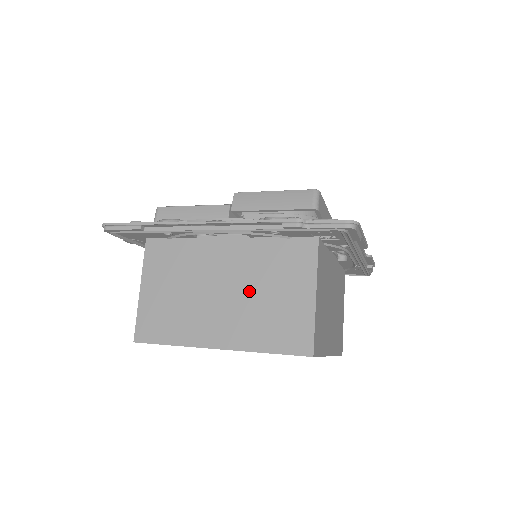
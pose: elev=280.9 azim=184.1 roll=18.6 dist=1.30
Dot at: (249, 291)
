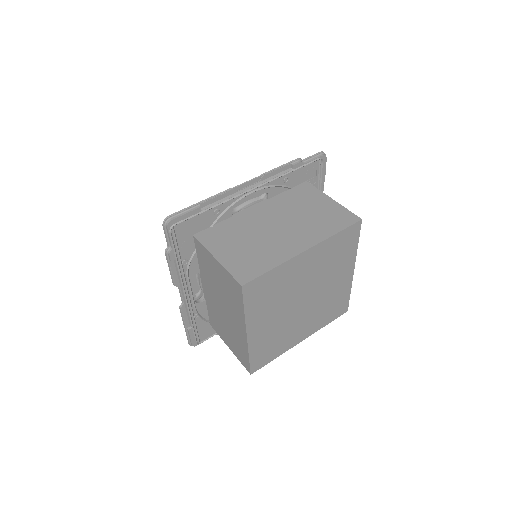
Dot at: (294, 217)
